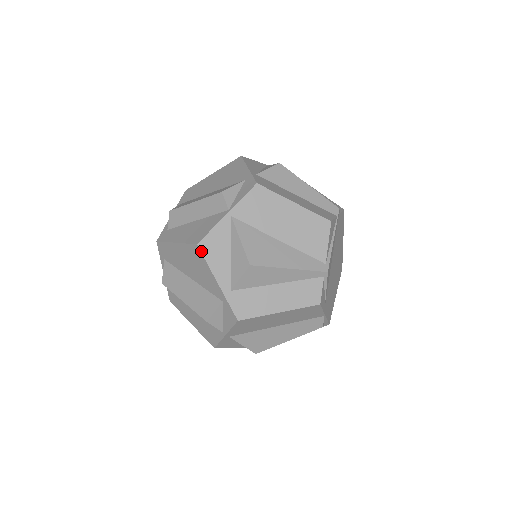
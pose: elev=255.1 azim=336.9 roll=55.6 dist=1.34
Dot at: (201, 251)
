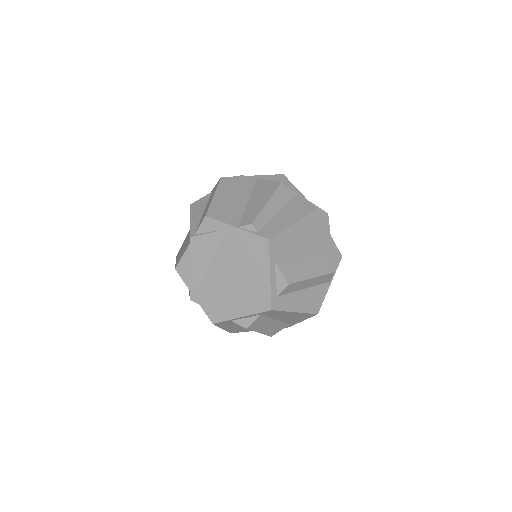
Dot at: occluded
